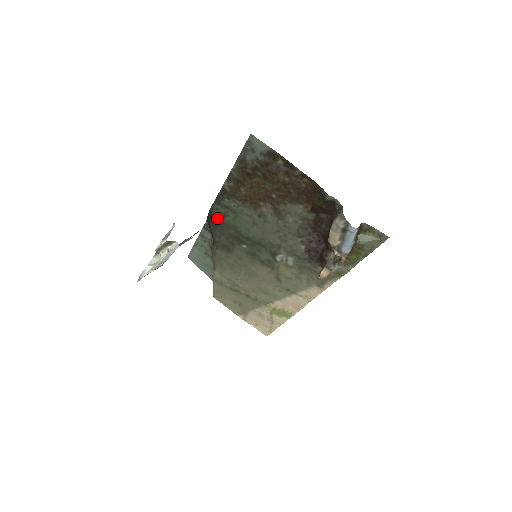
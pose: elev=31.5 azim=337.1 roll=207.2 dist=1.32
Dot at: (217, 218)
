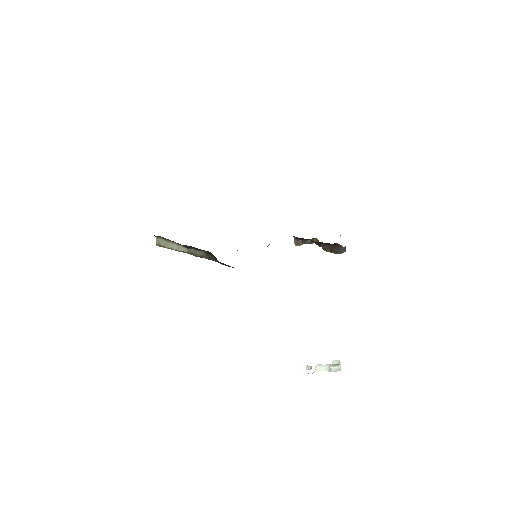
Dot at: occluded
